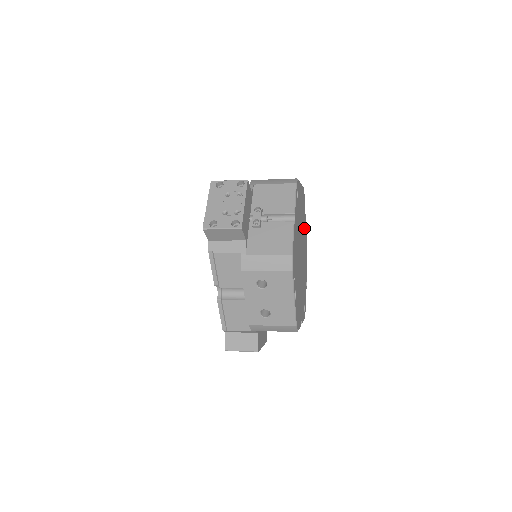
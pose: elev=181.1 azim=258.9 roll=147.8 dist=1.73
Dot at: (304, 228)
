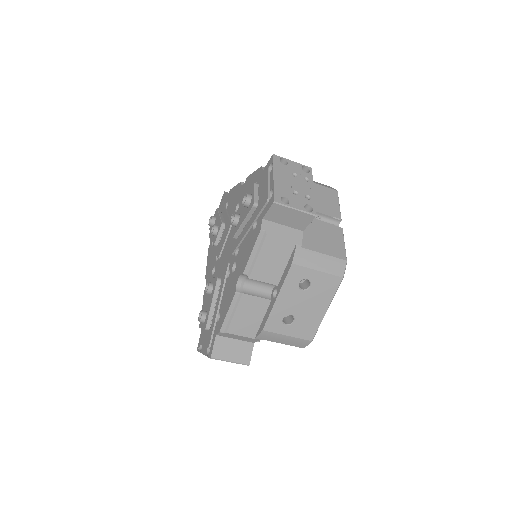
Dot at: occluded
